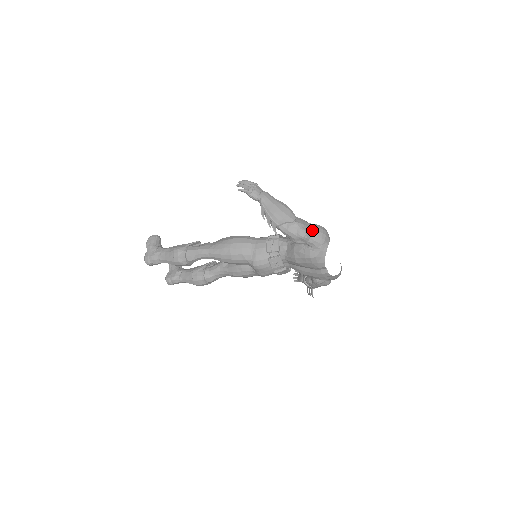
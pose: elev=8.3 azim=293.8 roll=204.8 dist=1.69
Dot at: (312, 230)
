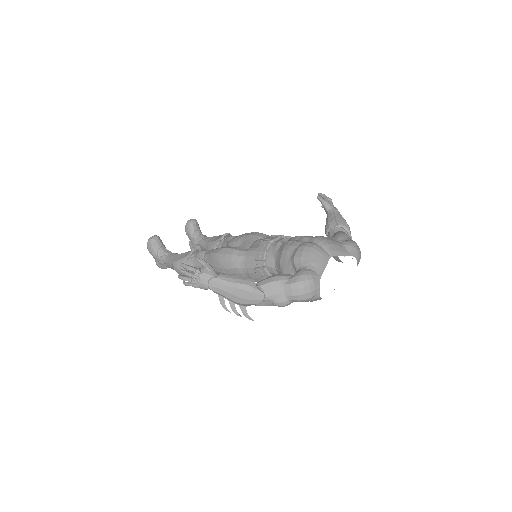
Dot at: (290, 297)
